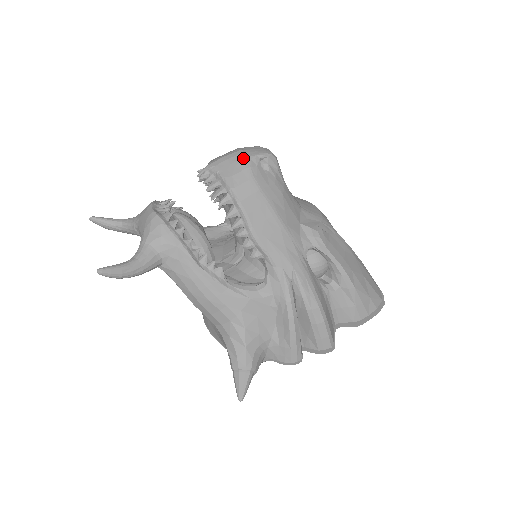
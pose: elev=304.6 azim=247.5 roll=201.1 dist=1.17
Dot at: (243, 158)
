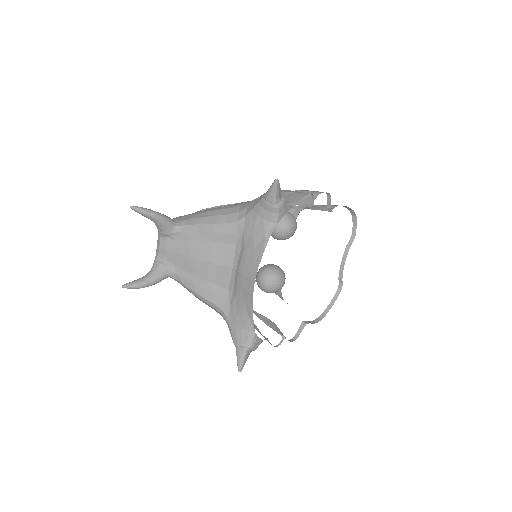
Dot at: occluded
